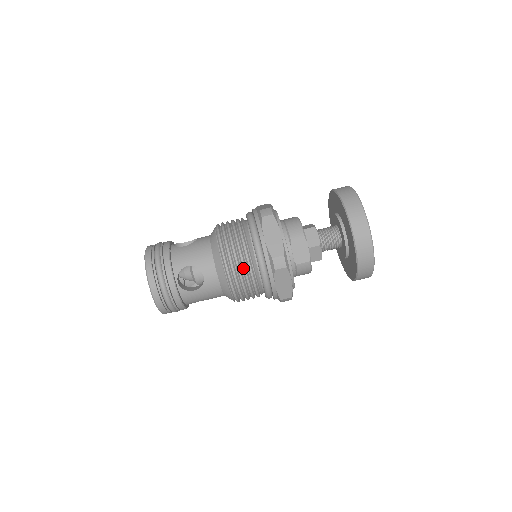
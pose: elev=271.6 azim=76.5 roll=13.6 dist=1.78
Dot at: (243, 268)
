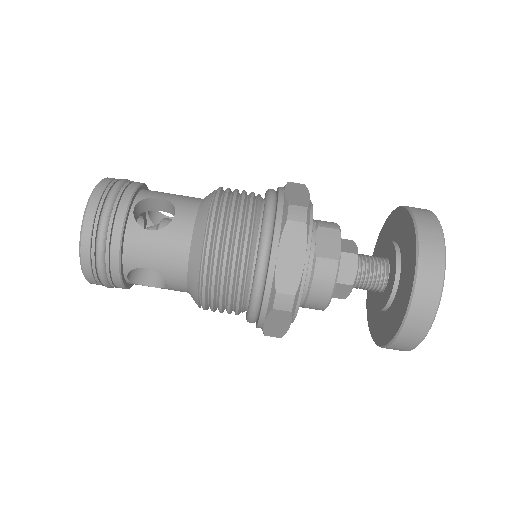
Dot at: (239, 214)
